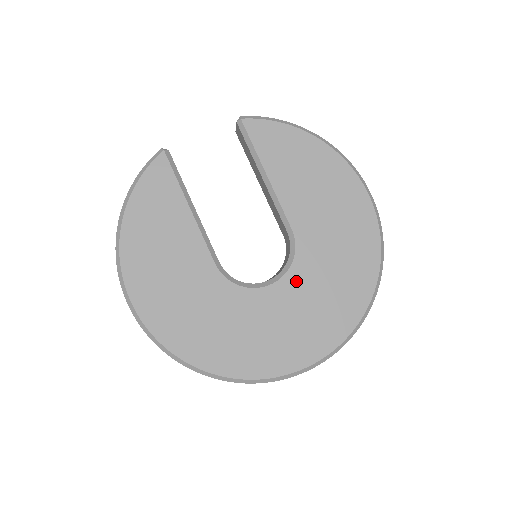
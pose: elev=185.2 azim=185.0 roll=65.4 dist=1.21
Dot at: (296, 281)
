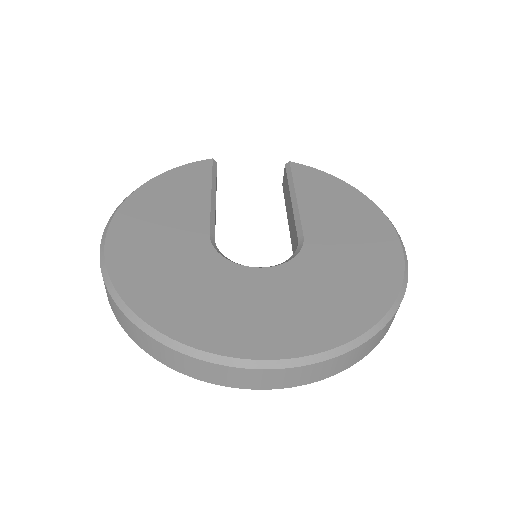
Dot at: (289, 274)
